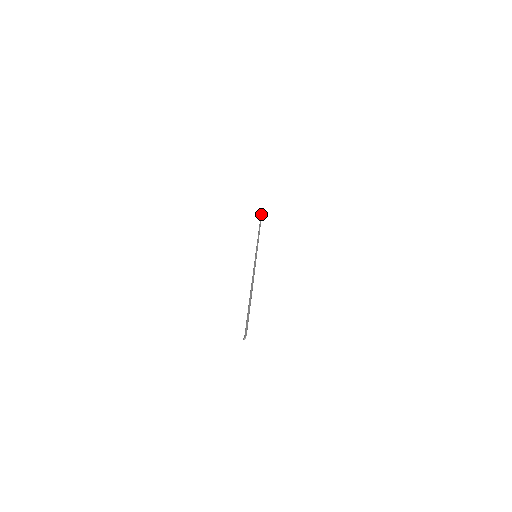
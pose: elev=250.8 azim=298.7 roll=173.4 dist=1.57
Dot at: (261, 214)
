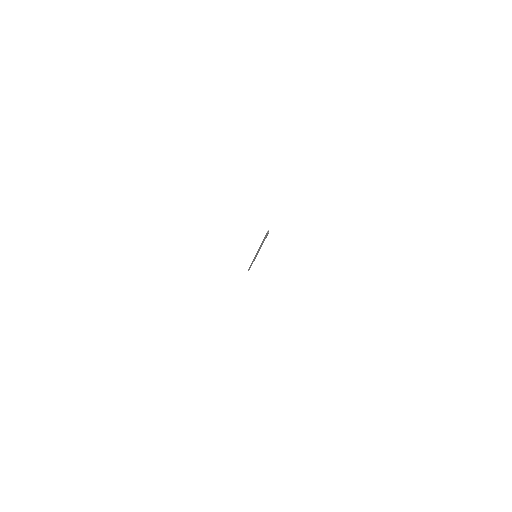
Dot at: occluded
